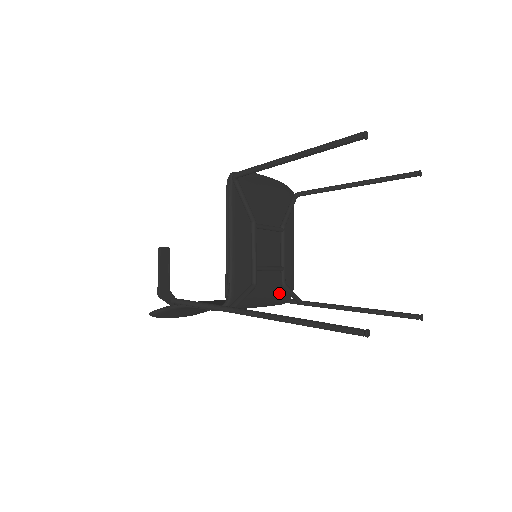
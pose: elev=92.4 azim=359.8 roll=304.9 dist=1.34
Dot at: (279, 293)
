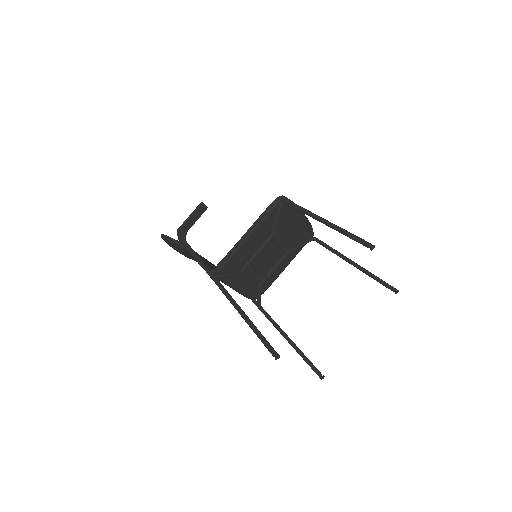
Dot at: (251, 290)
